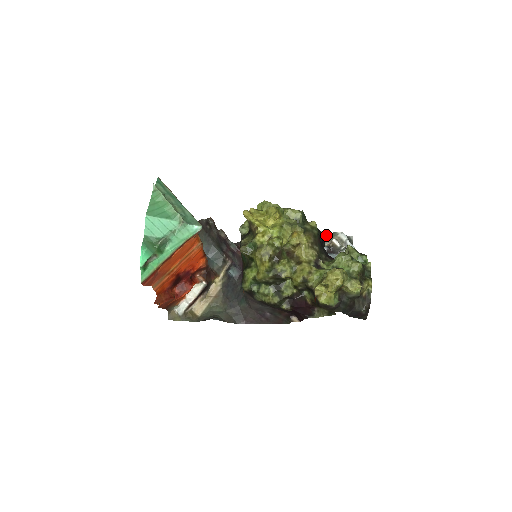
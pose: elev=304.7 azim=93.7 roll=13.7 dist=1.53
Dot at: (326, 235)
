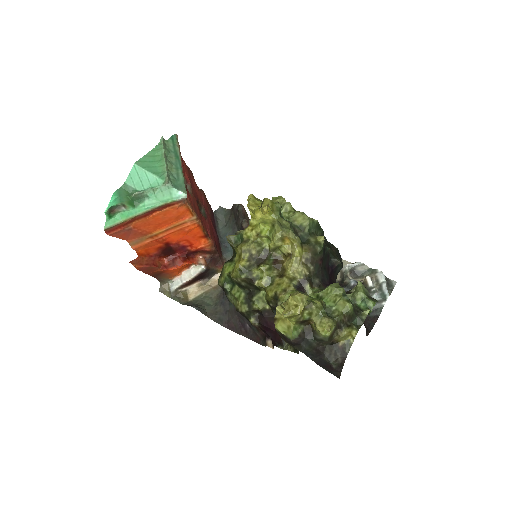
Dot at: (363, 269)
